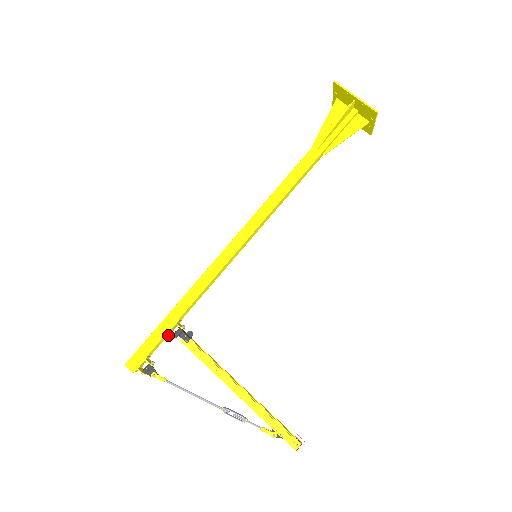
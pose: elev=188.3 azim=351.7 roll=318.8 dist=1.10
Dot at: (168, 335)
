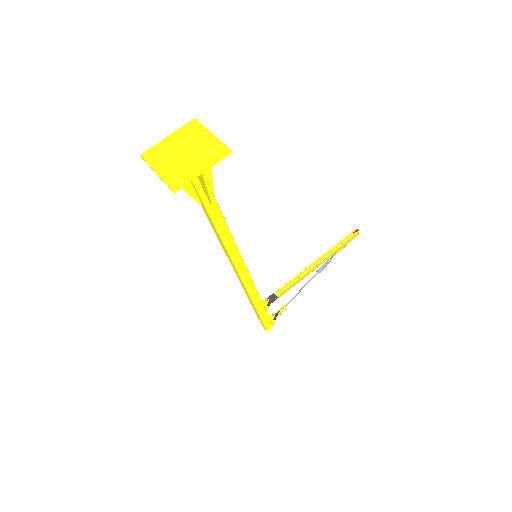
Dot at: occluded
